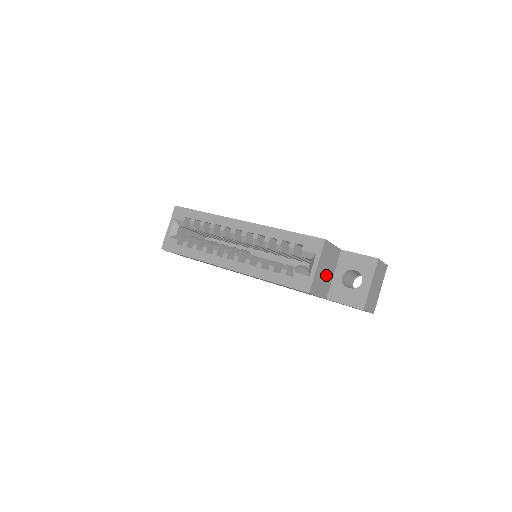
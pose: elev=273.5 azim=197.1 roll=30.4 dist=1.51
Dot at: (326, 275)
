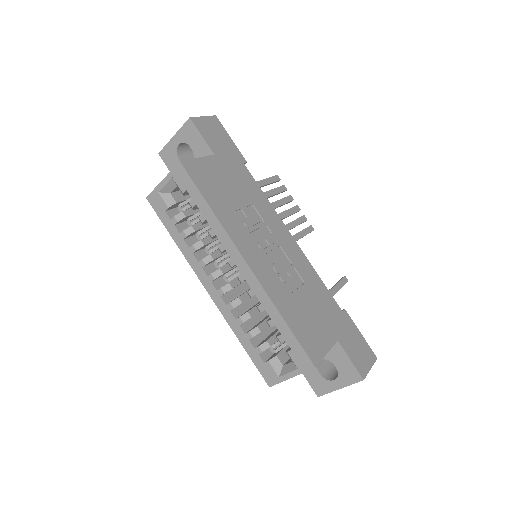
Dot at: occluded
